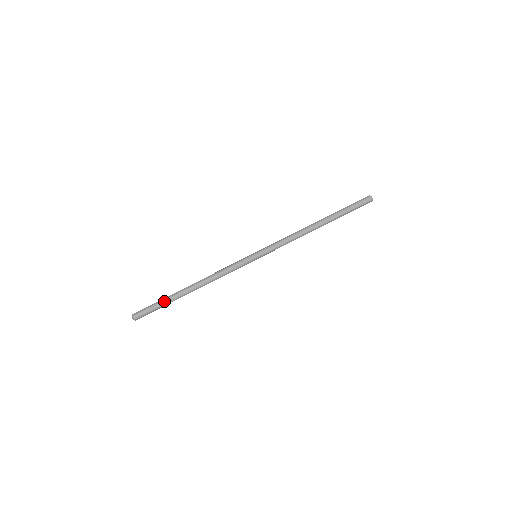
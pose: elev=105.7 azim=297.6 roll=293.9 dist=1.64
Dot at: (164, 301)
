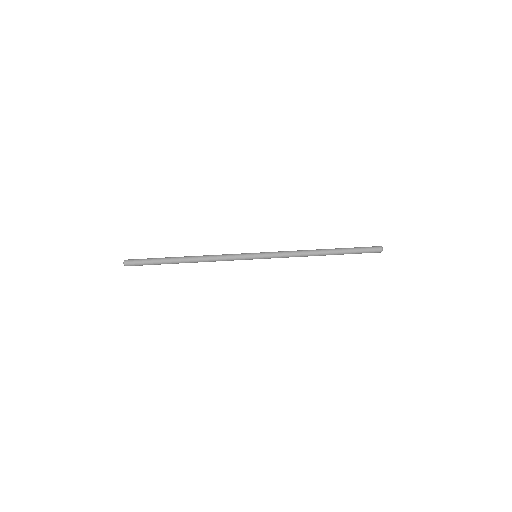
Dot at: (158, 258)
